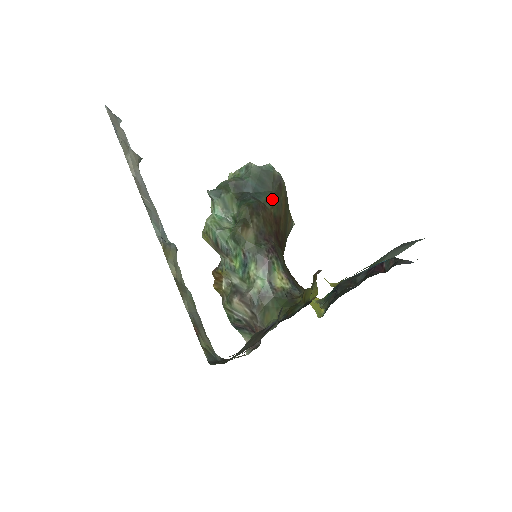
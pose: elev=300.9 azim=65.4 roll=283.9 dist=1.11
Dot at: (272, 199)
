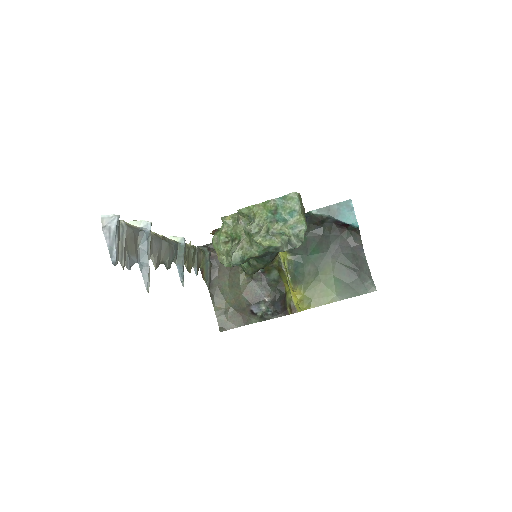
Dot at: occluded
